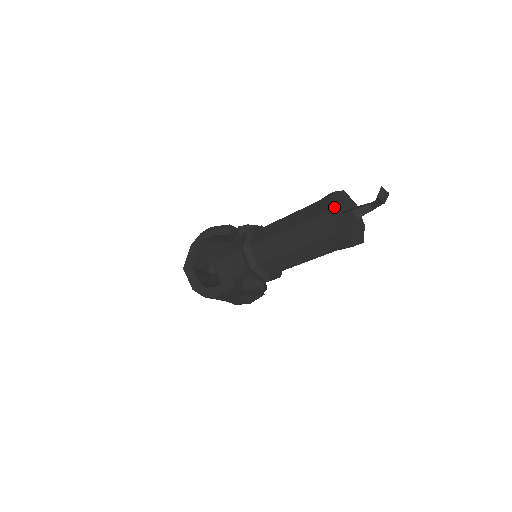
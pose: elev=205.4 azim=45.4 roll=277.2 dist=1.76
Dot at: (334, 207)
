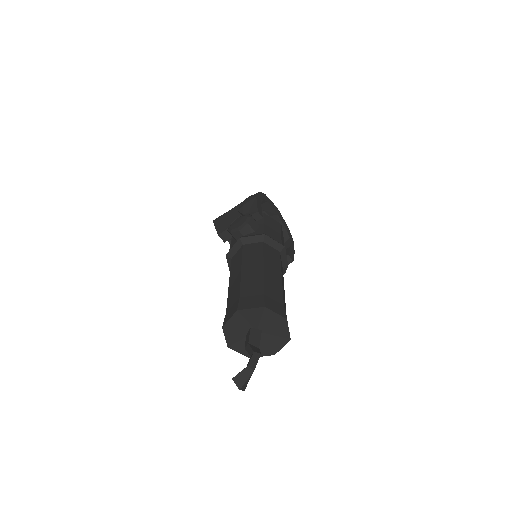
Dot at: (232, 339)
